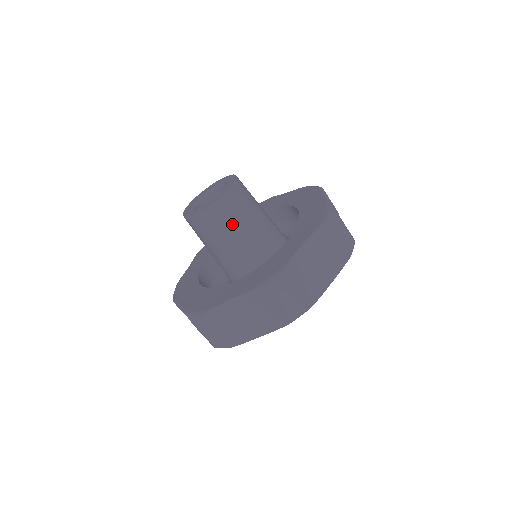
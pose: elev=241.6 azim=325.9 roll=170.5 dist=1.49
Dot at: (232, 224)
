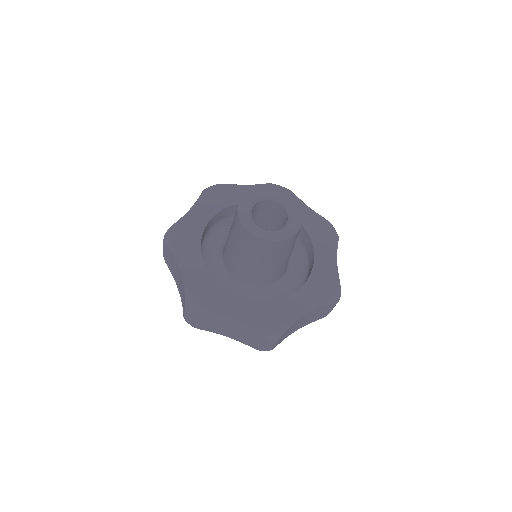
Dot at: (244, 247)
